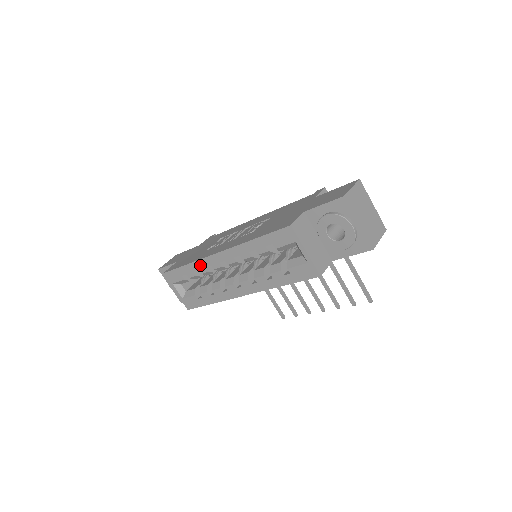
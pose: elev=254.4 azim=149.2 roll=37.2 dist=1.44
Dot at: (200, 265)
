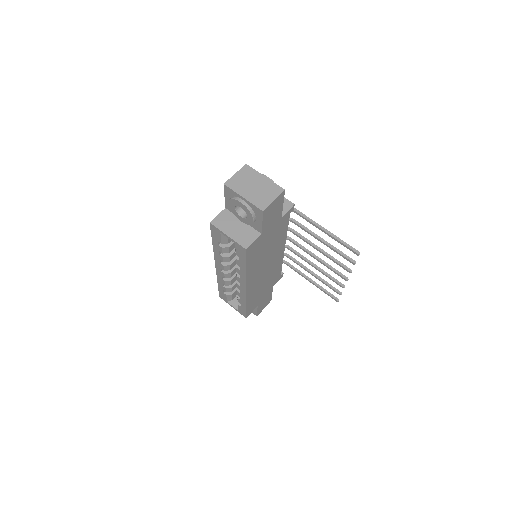
Dot at: (220, 279)
